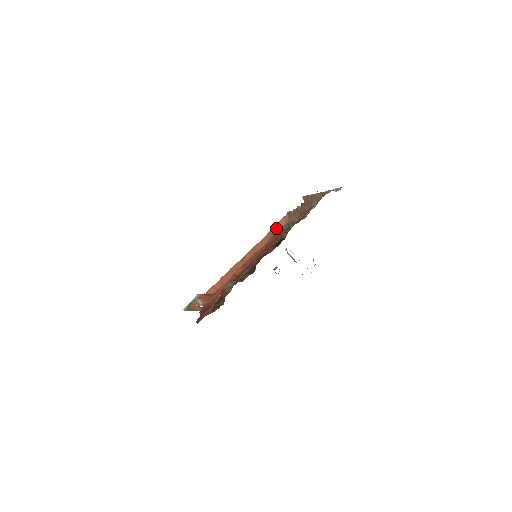
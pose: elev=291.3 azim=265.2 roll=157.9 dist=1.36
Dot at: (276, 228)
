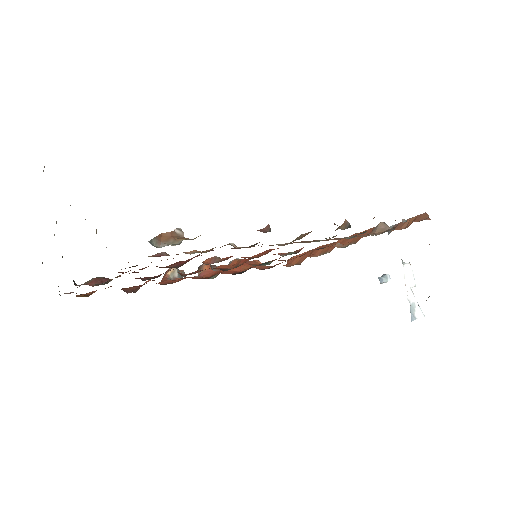
Dot at: (378, 227)
